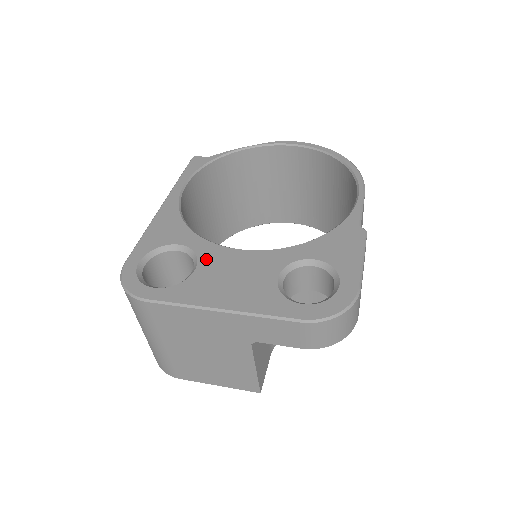
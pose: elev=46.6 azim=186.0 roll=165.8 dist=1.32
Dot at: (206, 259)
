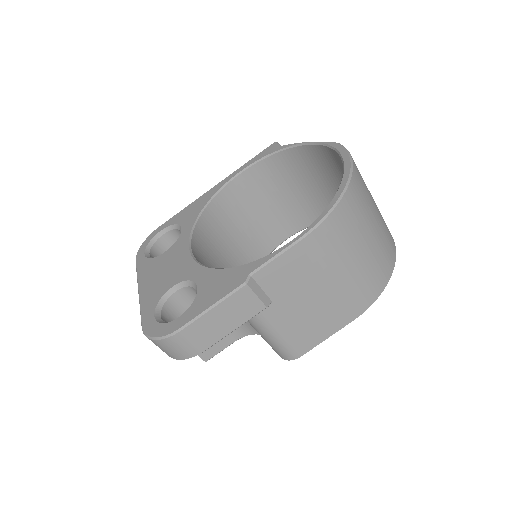
Dot at: (174, 248)
